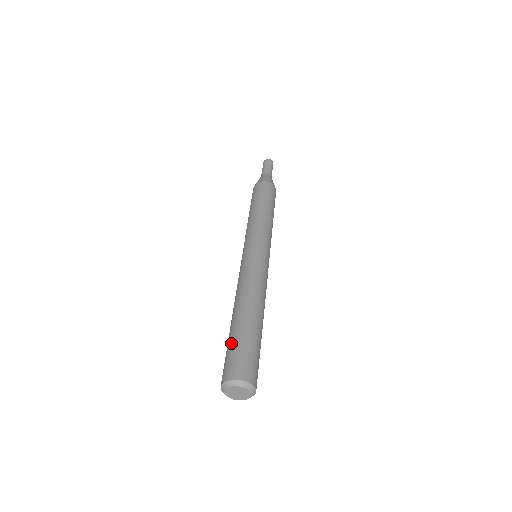
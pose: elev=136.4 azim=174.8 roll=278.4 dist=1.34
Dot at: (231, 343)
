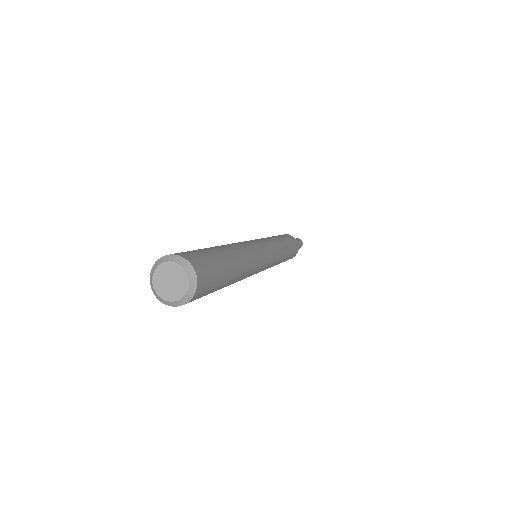
Dot at: (198, 249)
